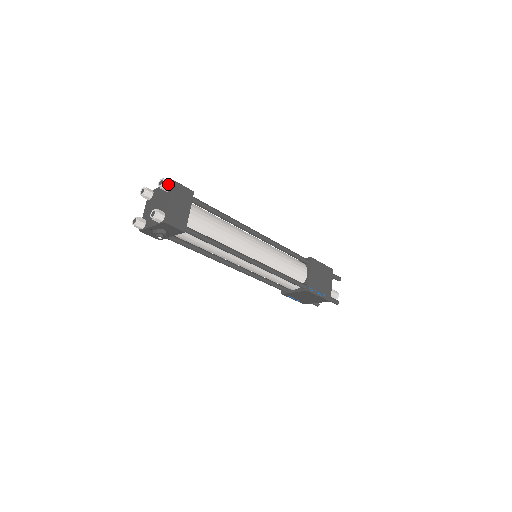
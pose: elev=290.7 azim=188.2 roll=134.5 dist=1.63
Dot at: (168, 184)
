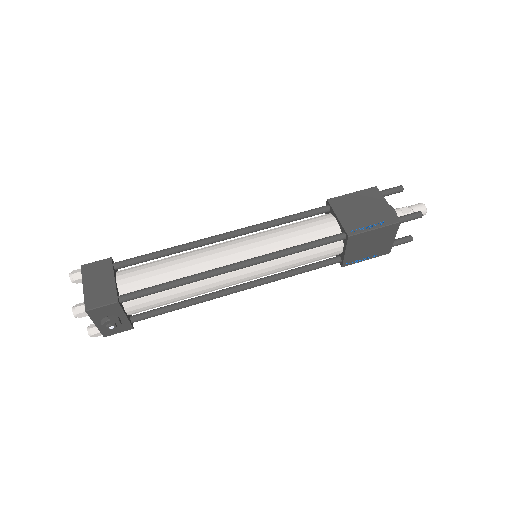
Dot at: (76, 274)
